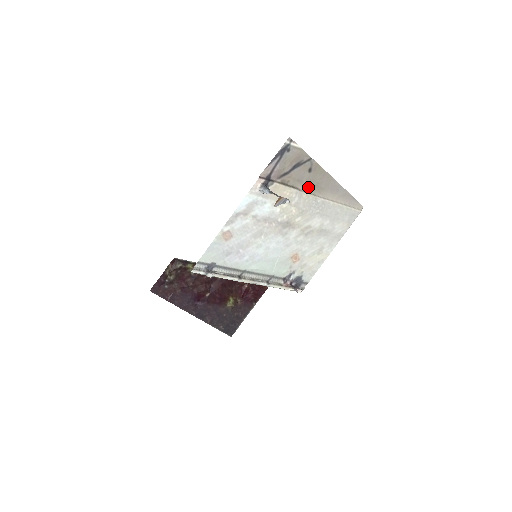
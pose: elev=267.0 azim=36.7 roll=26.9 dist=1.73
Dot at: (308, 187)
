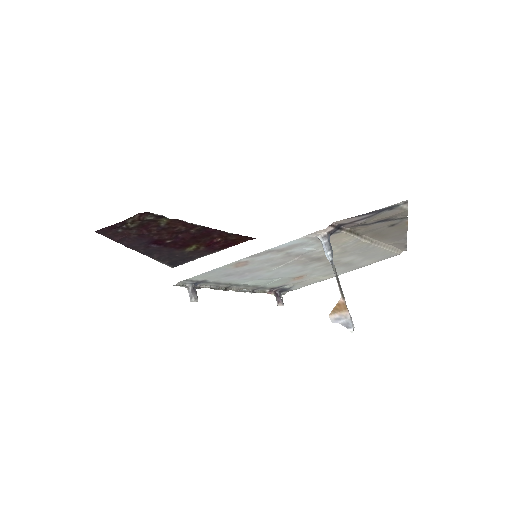
Dot at: (373, 235)
